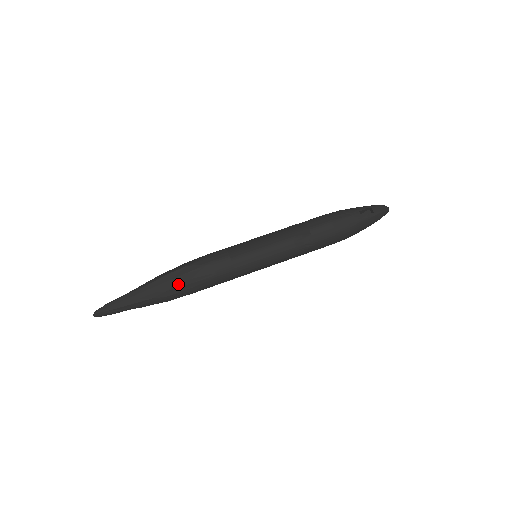
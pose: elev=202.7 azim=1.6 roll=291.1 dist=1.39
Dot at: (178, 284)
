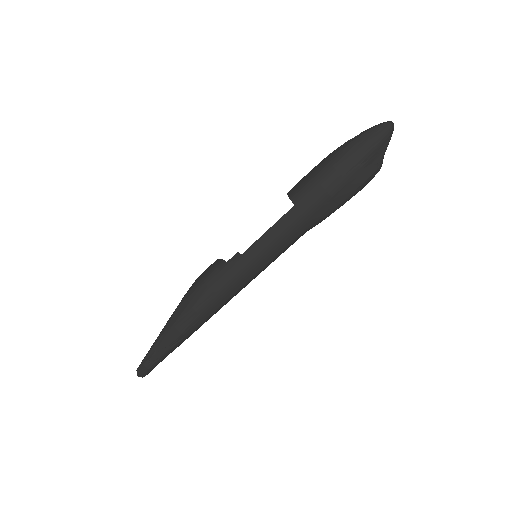
Dot at: (178, 306)
